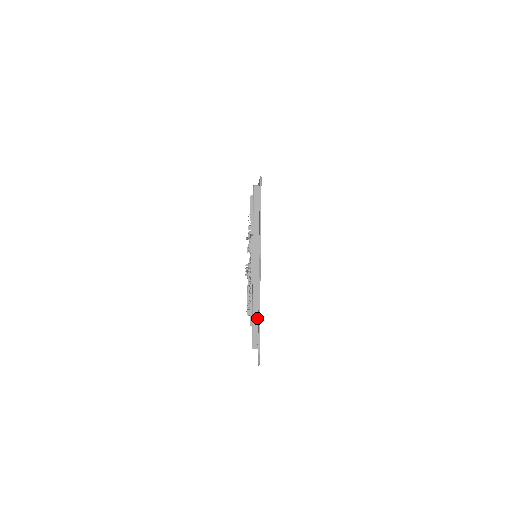
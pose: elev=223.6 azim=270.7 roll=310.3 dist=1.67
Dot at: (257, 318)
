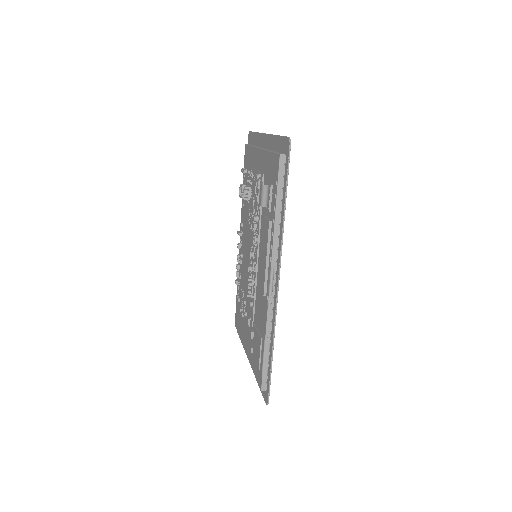
Dot at: occluded
